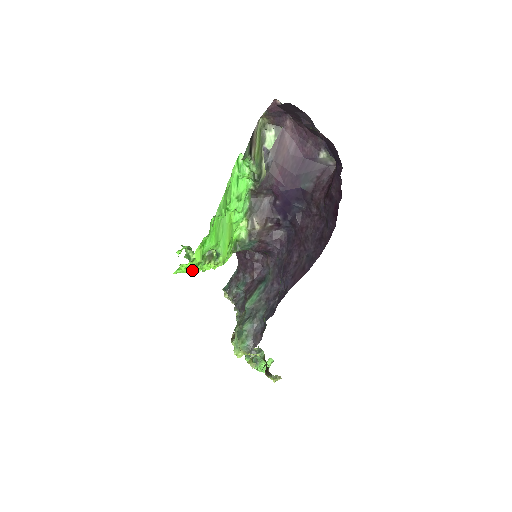
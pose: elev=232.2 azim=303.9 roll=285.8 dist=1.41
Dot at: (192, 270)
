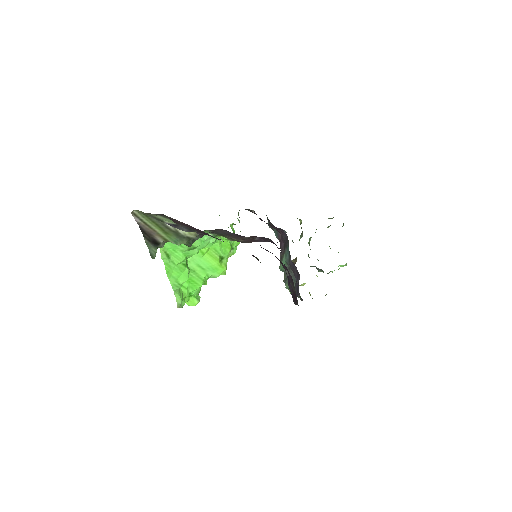
Dot at: (205, 284)
